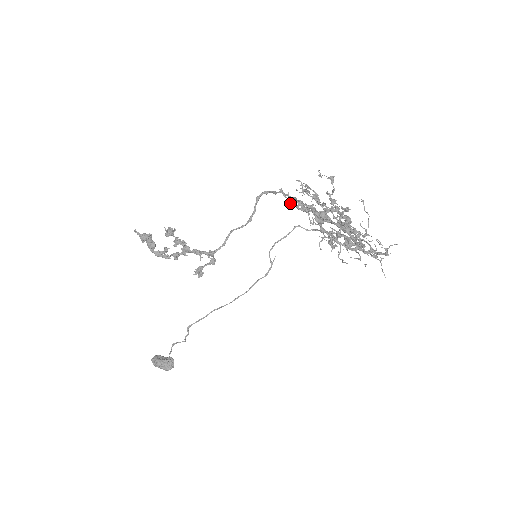
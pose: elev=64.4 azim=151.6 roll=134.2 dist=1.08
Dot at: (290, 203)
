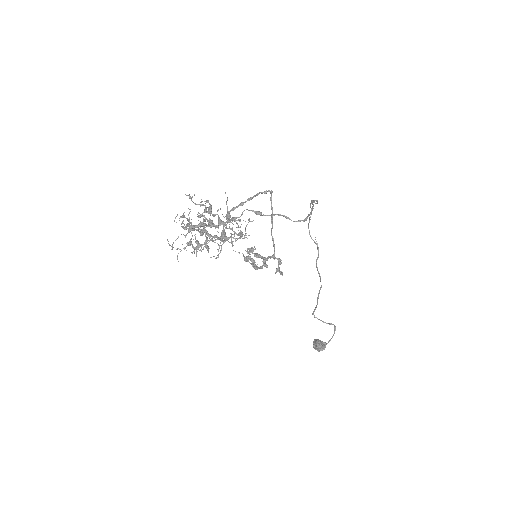
Dot at: occluded
